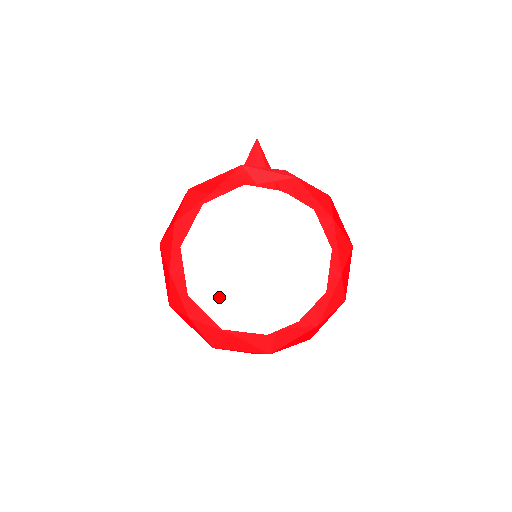
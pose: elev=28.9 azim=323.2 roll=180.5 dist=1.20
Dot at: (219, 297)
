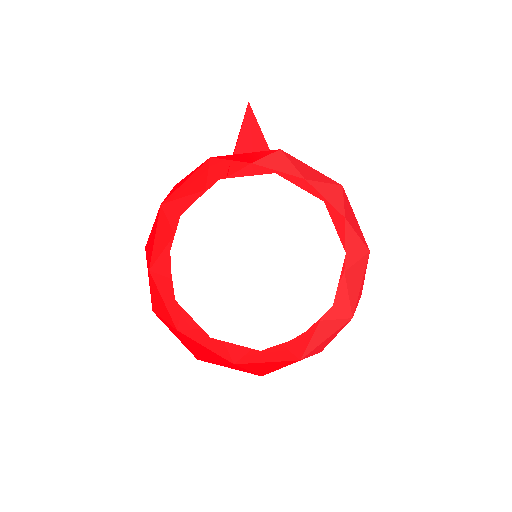
Dot at: (177, 285)
